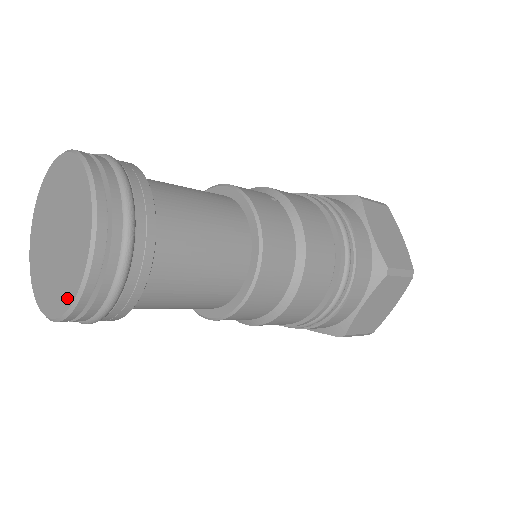
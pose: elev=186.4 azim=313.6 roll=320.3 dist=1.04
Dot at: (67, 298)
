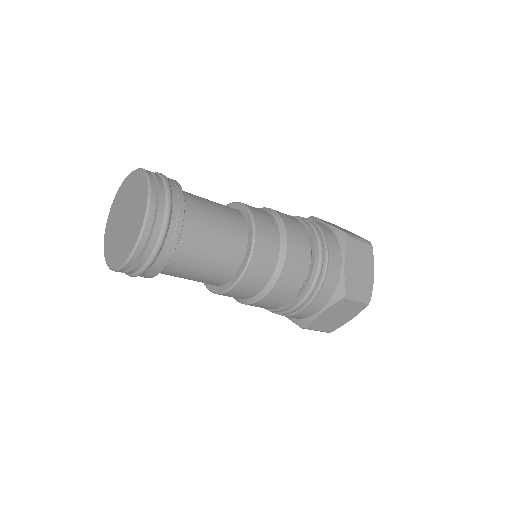
Dot at: (119, 261)
